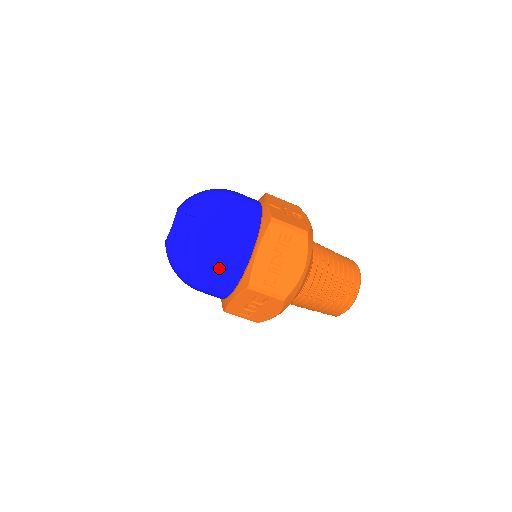
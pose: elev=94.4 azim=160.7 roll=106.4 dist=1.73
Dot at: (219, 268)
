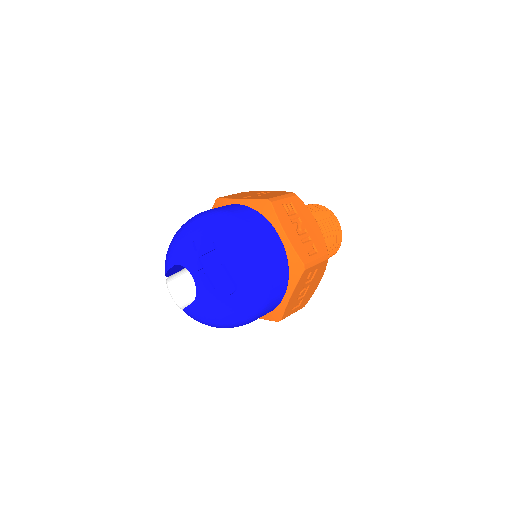
Dot at: (272, 274)
